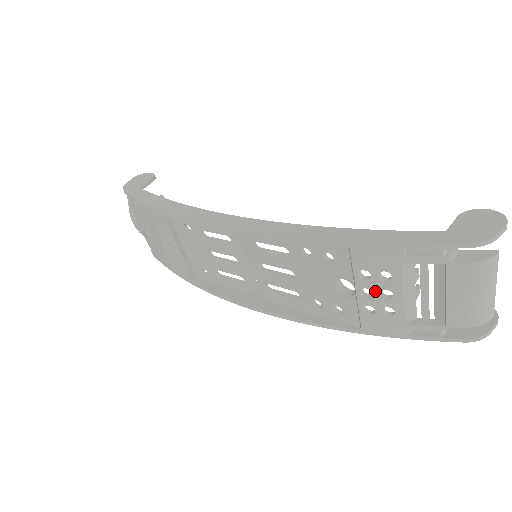
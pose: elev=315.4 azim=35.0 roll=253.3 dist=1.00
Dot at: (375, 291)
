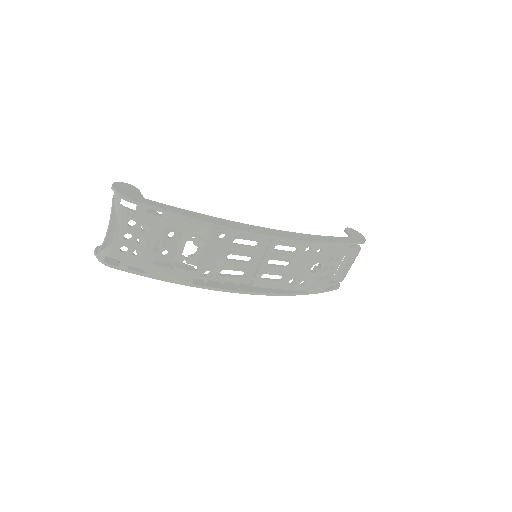
Dot at: (329, 268)
